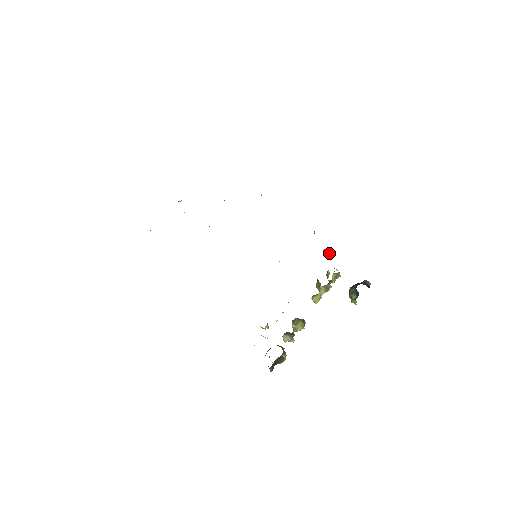
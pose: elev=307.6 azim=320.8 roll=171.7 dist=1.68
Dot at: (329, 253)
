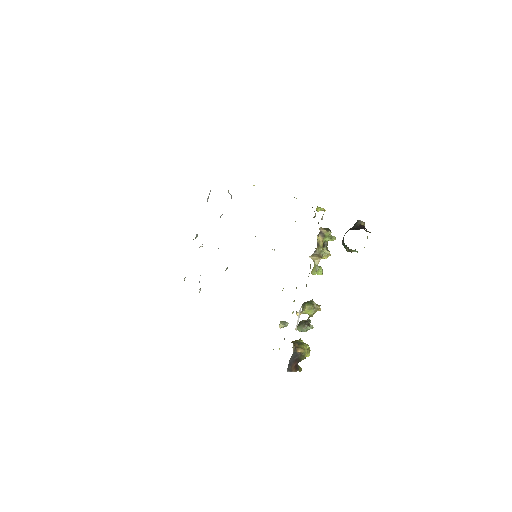
Dot at: (320, 209)
